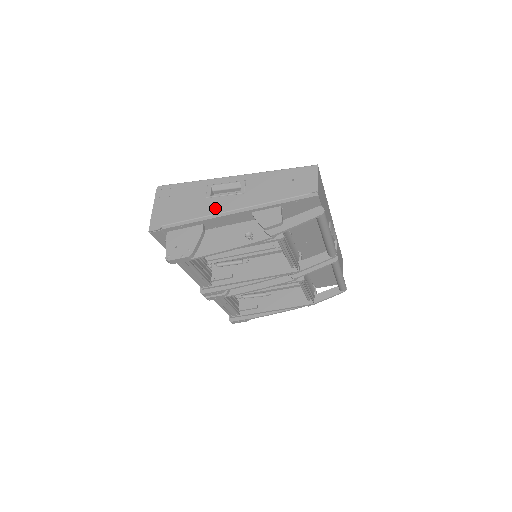
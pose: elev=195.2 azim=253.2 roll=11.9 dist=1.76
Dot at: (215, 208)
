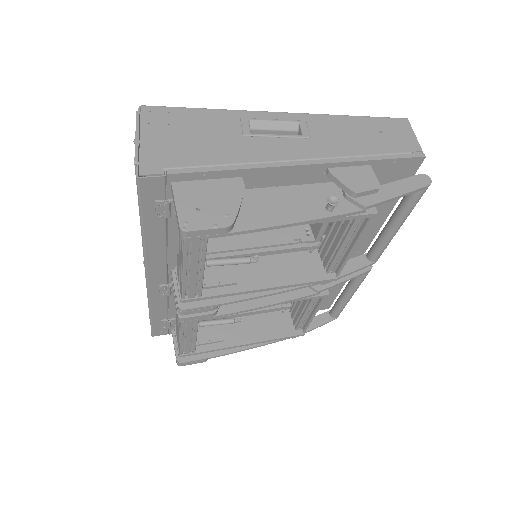
Dot at: (265, 152)
